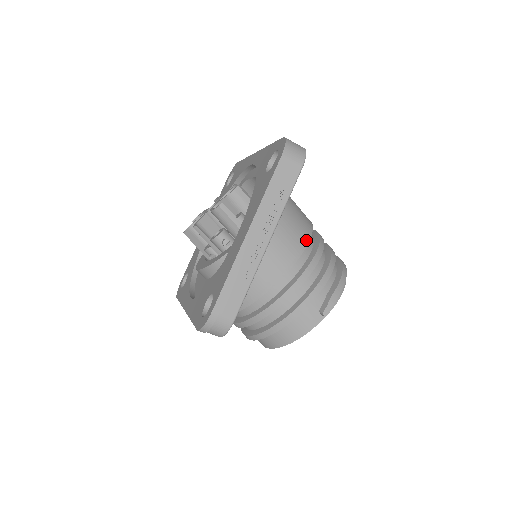
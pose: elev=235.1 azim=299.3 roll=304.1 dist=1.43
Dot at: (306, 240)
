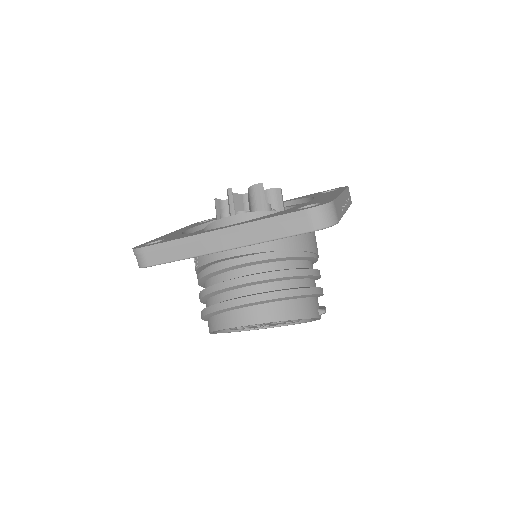
Dot at: occluded
